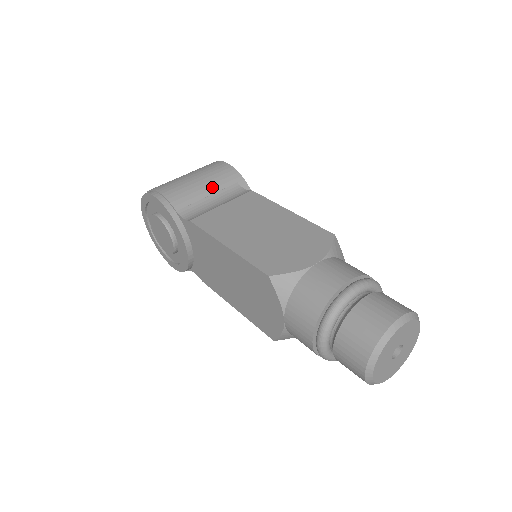
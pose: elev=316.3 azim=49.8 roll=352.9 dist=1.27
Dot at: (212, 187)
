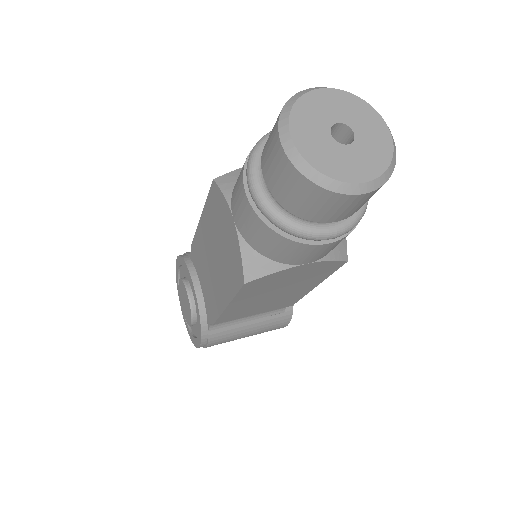
Dot at: occluded
